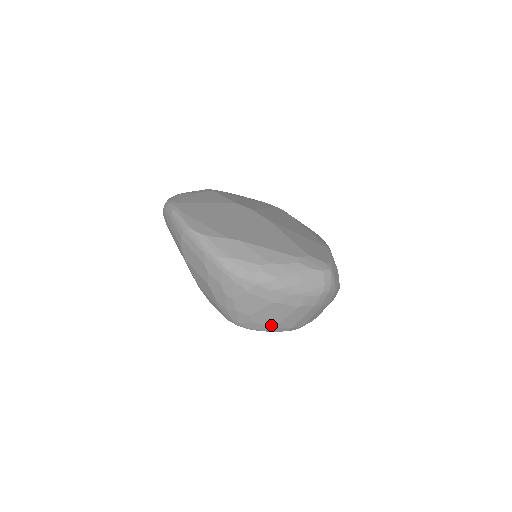
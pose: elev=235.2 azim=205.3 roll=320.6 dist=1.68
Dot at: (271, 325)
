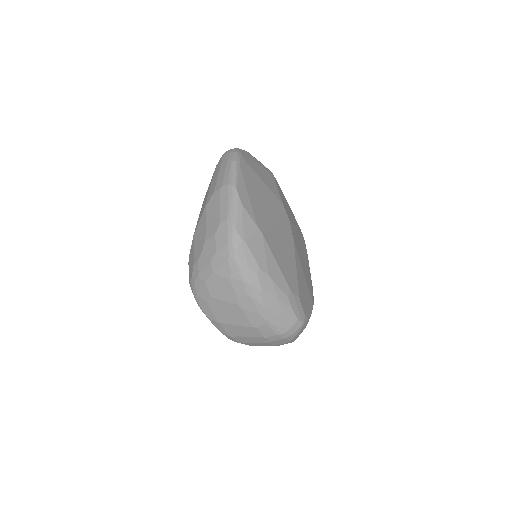
Dot at: (218, 319)
